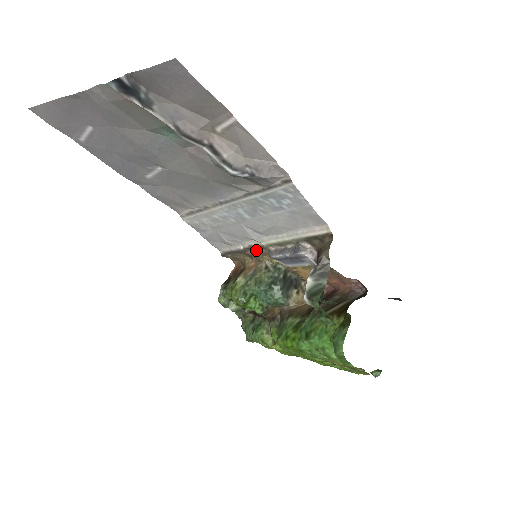
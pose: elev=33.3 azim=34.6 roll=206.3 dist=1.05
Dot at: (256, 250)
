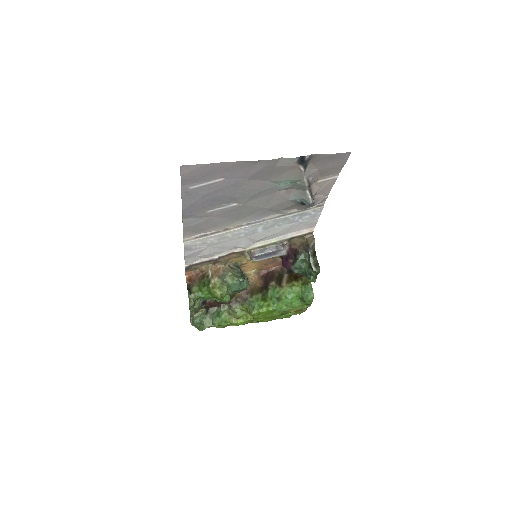
Dot at: (226, 257)
